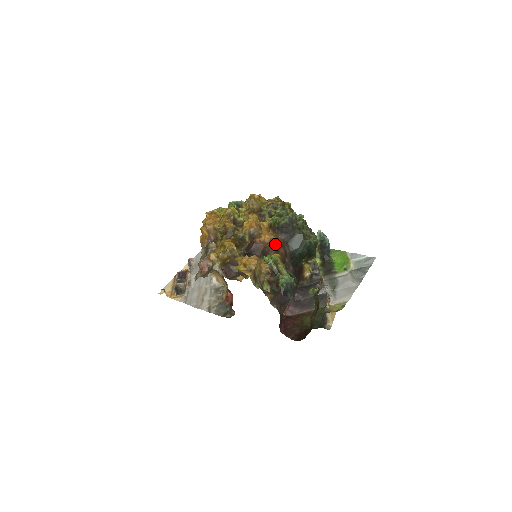
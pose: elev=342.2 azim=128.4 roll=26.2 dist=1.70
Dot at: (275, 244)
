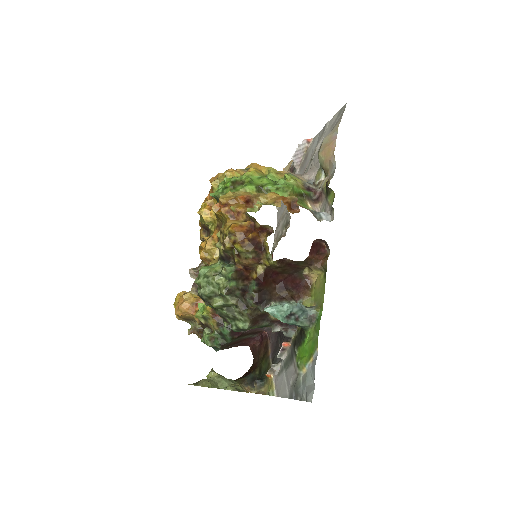
Dot at: occluded
